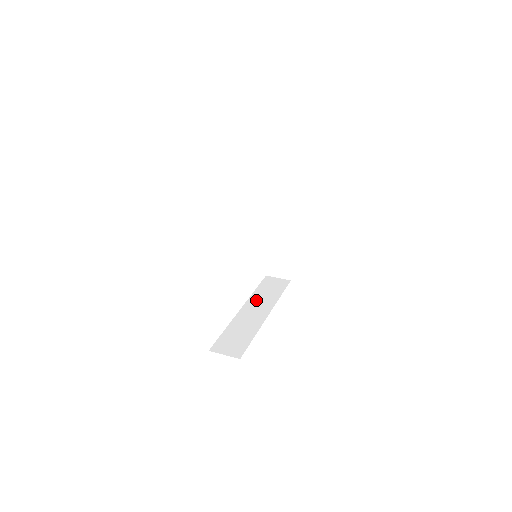
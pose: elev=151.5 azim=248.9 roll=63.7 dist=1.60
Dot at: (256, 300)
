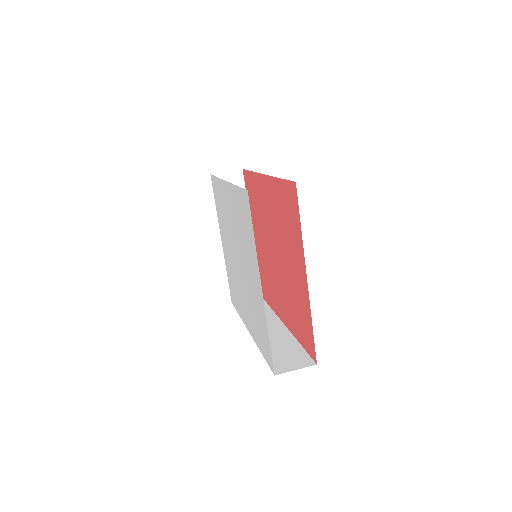
Dot at: occluded
